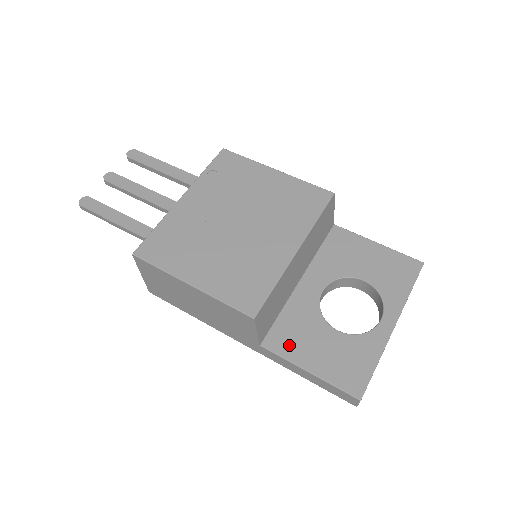
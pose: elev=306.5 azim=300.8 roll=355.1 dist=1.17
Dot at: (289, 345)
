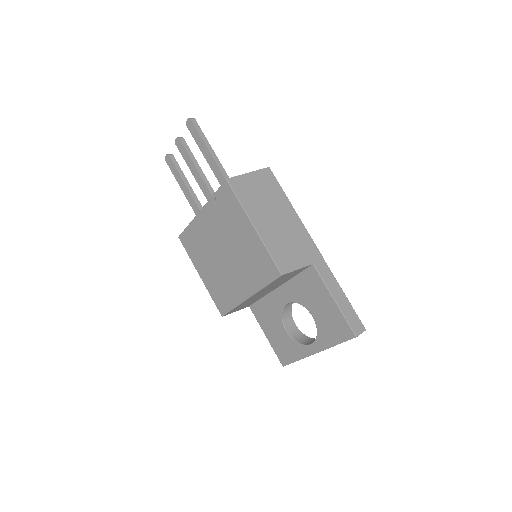
Dot at: (261, 317)
